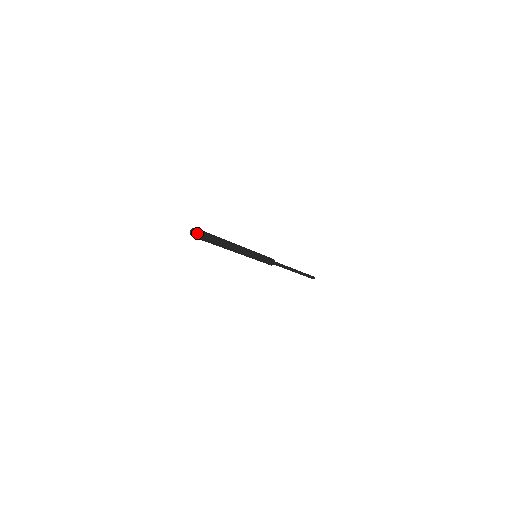
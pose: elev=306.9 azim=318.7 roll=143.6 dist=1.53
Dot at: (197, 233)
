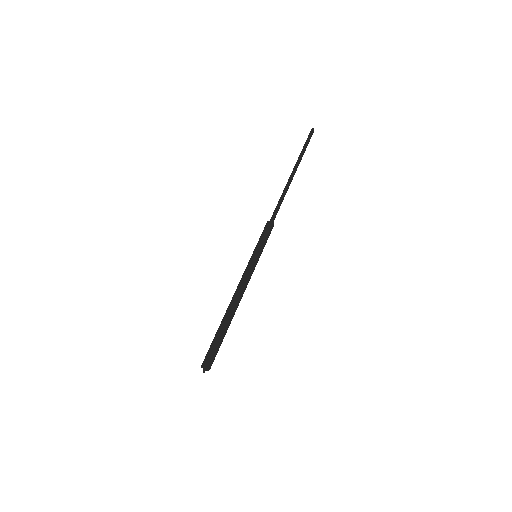
Dot at: (209, 369)
